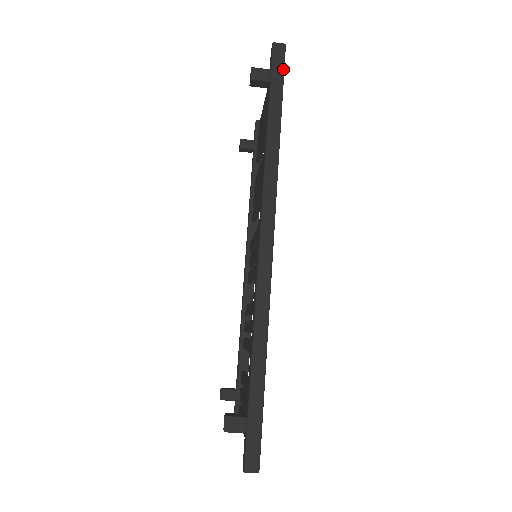
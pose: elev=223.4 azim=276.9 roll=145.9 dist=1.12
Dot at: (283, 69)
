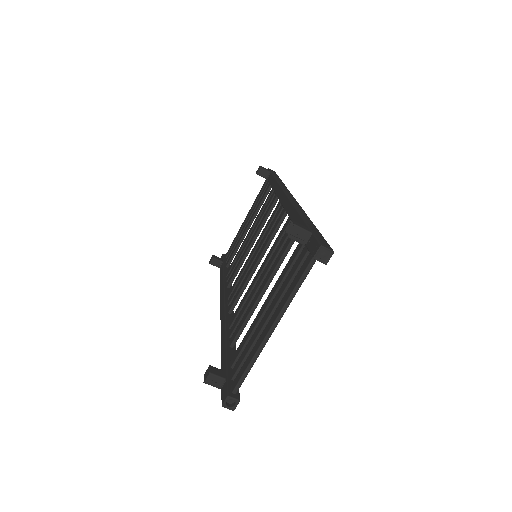
Dot at: occluded
